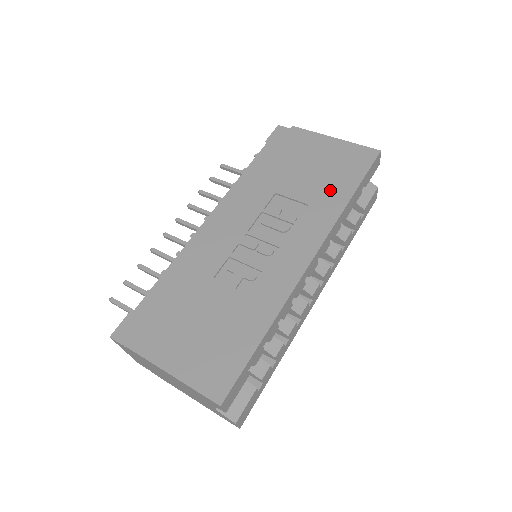
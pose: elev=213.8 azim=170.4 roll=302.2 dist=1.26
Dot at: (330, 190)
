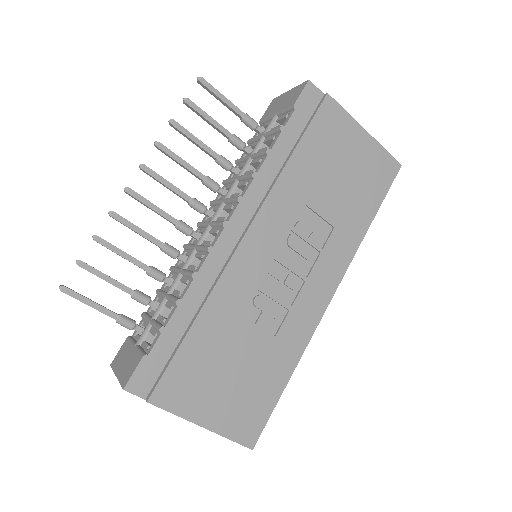
Dot at: (355, 211)
